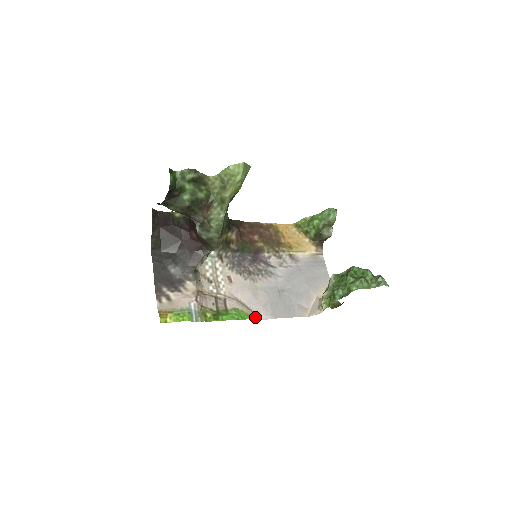
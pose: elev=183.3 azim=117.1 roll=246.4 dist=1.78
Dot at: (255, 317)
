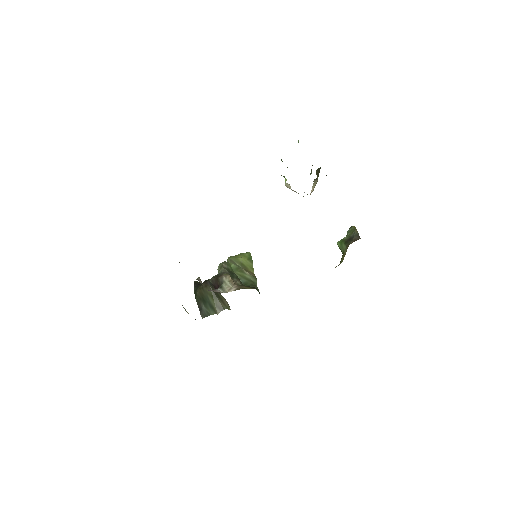
Dot at: occluded
